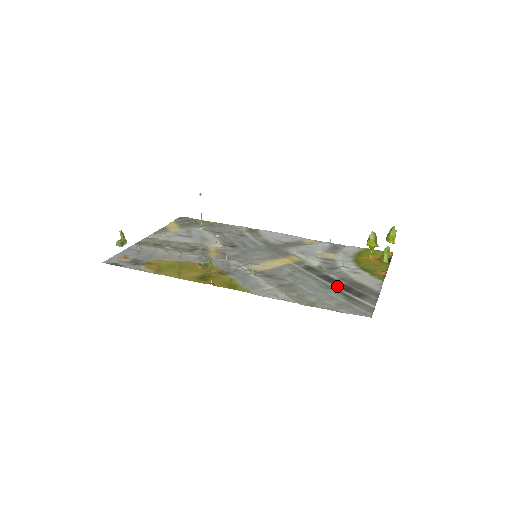
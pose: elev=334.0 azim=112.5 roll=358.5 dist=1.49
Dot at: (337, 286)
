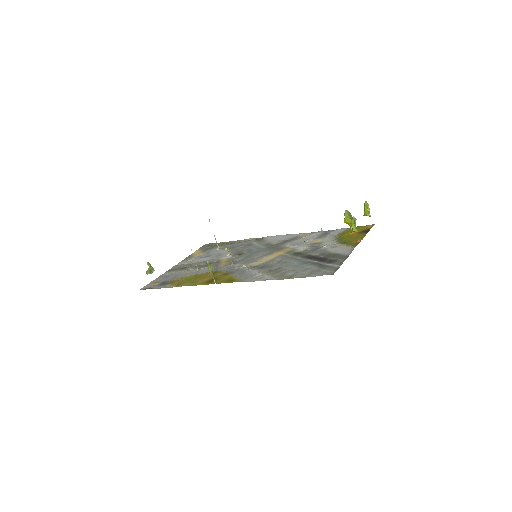
Dot at: (315, 260)
